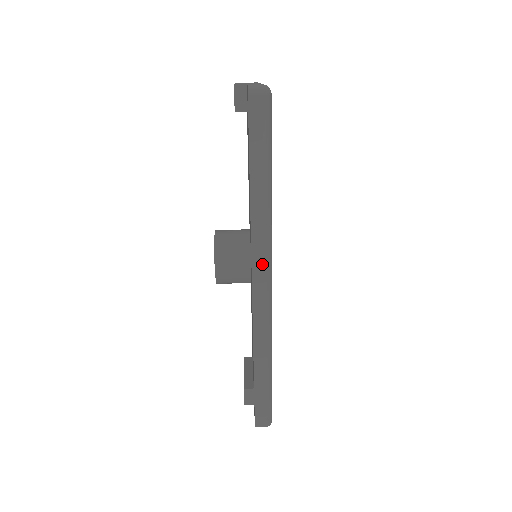
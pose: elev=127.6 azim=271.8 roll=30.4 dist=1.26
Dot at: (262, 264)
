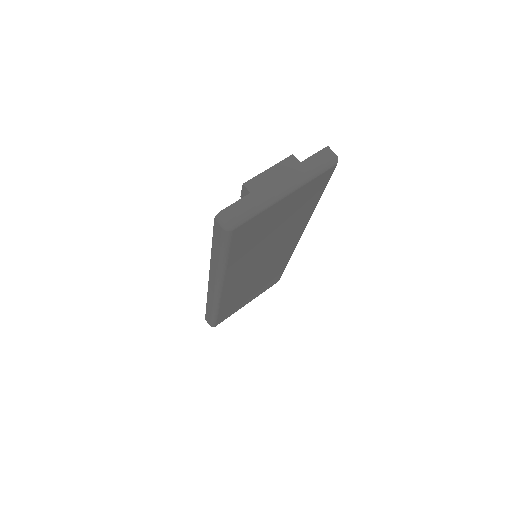
Dot at: (214, 283)
